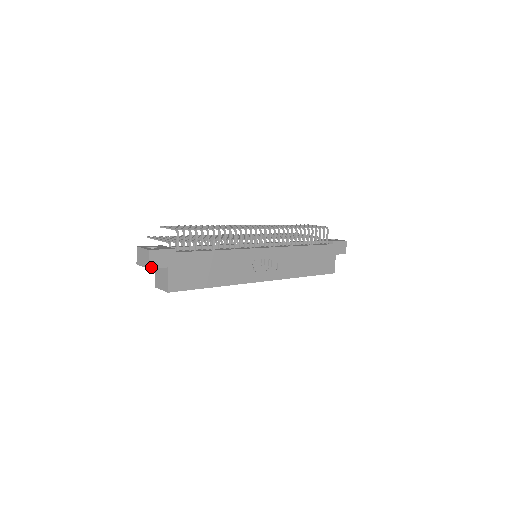
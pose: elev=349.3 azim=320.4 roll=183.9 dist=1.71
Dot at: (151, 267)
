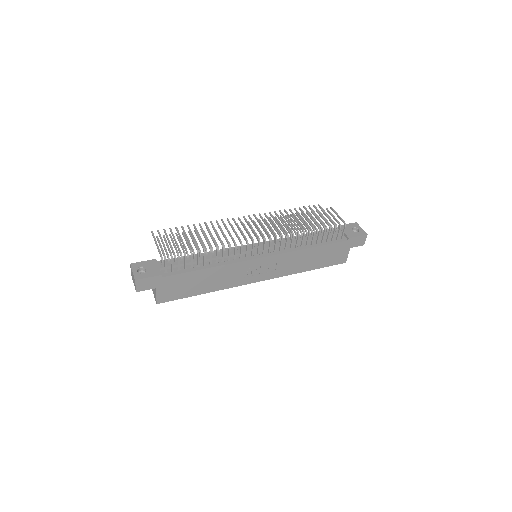
Dot at: (138, 291)
